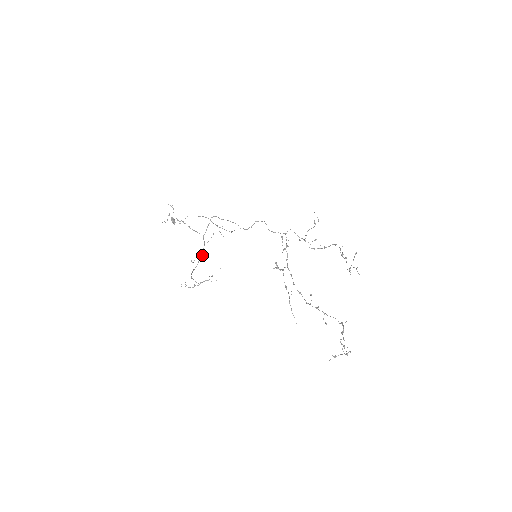
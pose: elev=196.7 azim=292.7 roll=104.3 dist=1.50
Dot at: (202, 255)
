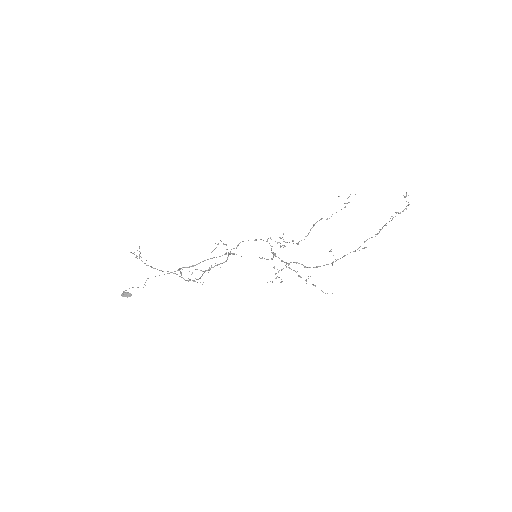
Dot at: occluded
